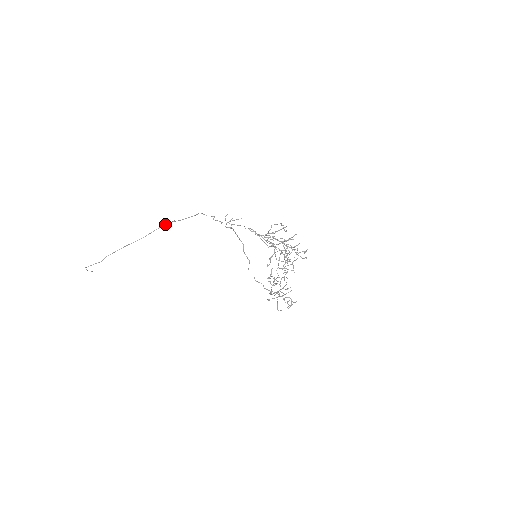
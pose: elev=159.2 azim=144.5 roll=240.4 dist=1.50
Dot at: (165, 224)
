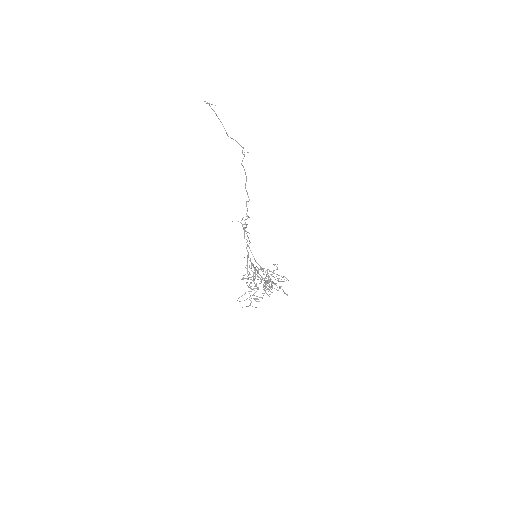
Dot at: (242, 147)
